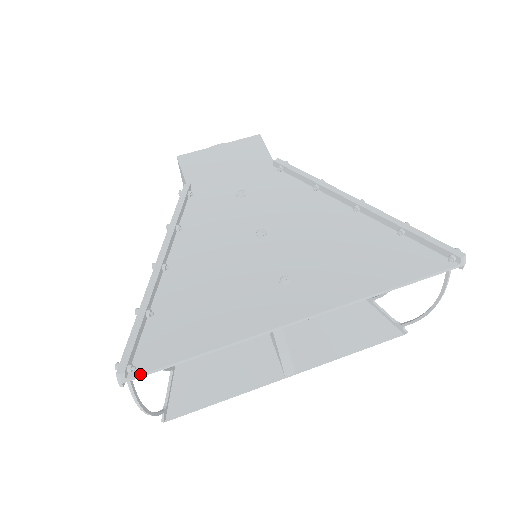
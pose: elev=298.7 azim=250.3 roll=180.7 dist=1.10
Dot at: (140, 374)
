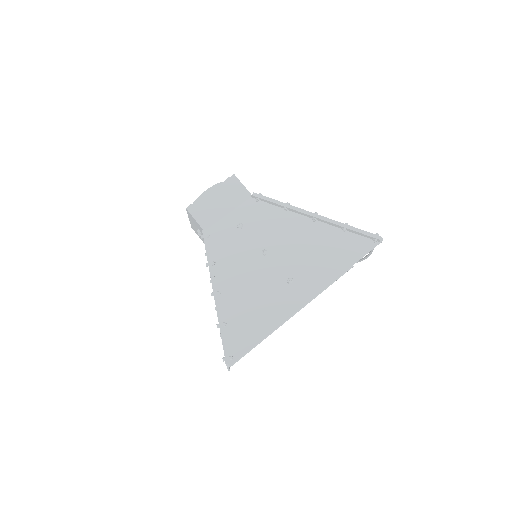
Dot at: (236, 359)
